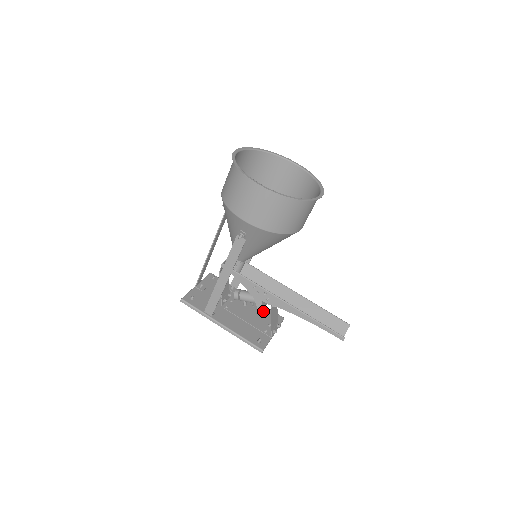
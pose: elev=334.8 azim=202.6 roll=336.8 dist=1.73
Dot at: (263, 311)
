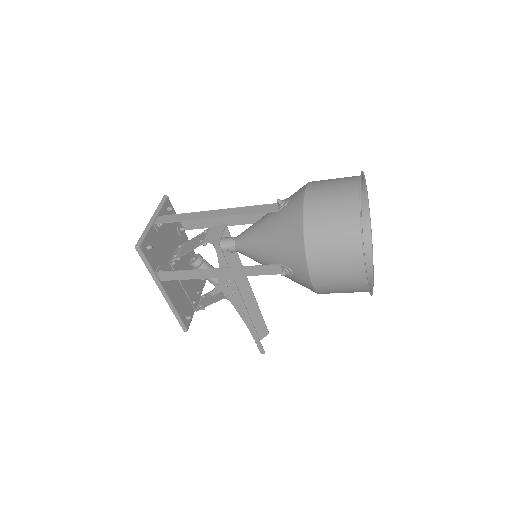
Dot at: occluded
